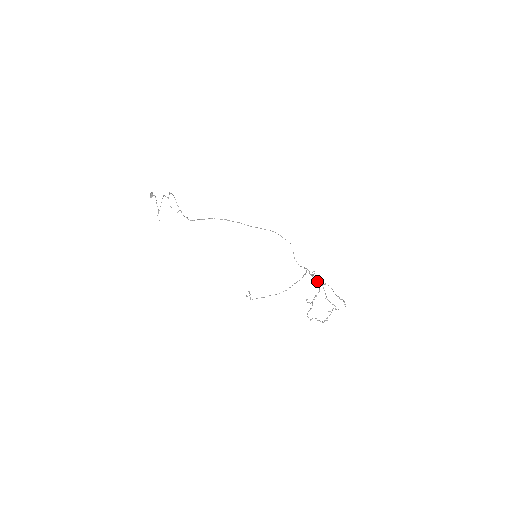
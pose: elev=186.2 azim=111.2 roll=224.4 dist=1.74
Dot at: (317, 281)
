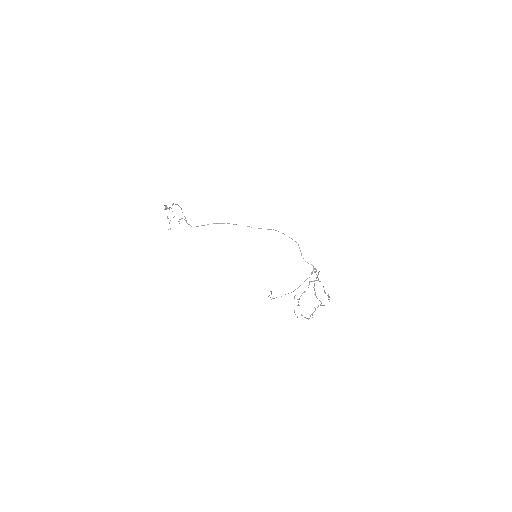
Dot at: (316, 277)
